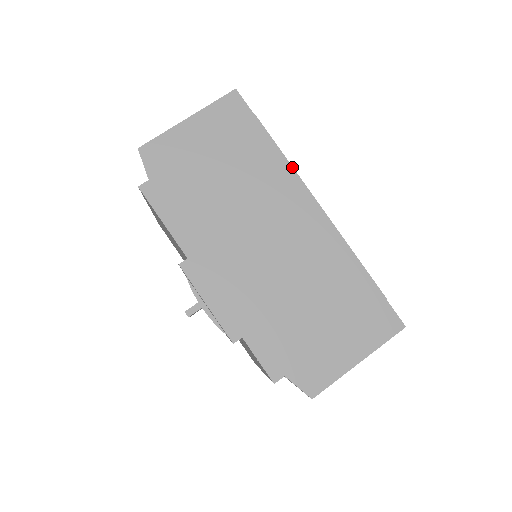
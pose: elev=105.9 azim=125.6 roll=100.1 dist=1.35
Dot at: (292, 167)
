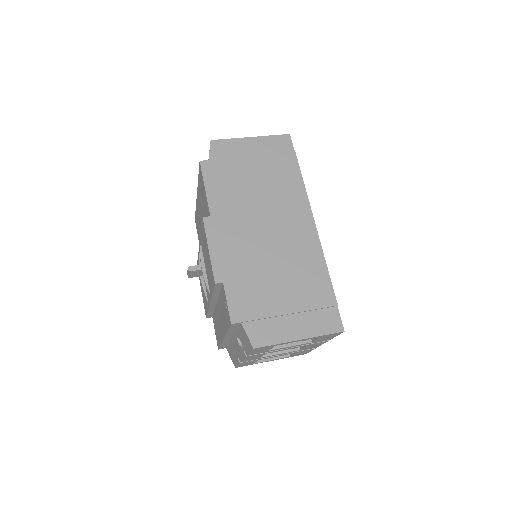
Dot at: (306, 193)
